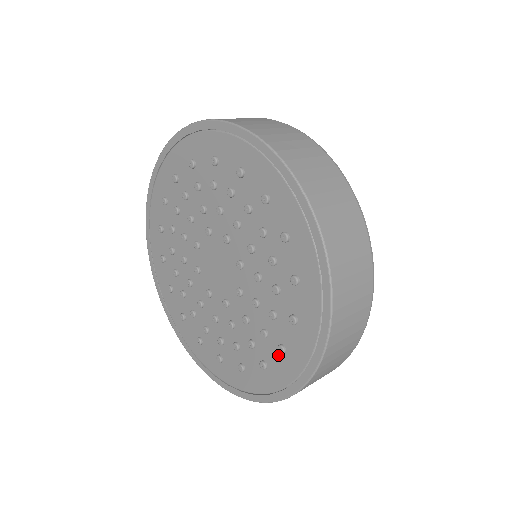
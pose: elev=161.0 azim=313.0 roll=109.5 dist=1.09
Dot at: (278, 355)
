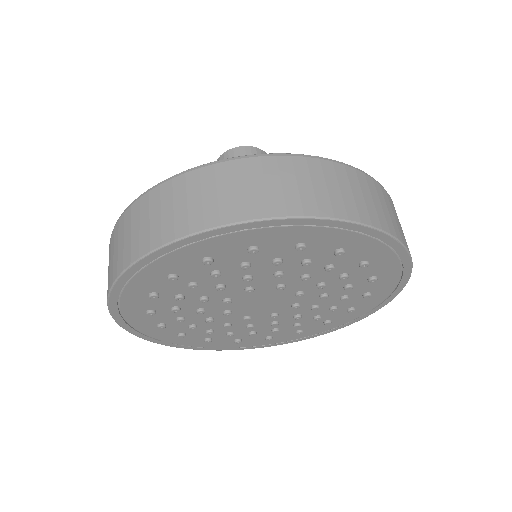
Dot at: (373, 283)
